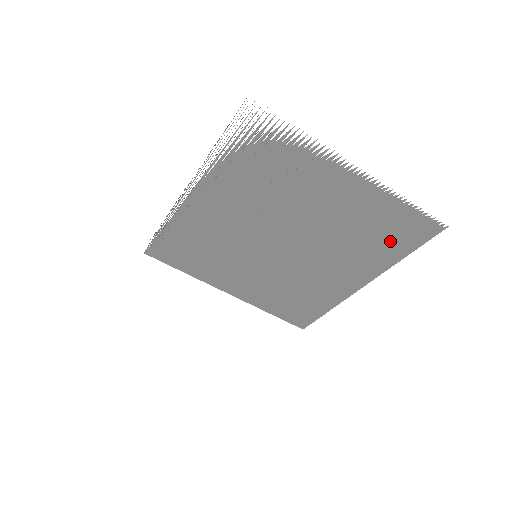
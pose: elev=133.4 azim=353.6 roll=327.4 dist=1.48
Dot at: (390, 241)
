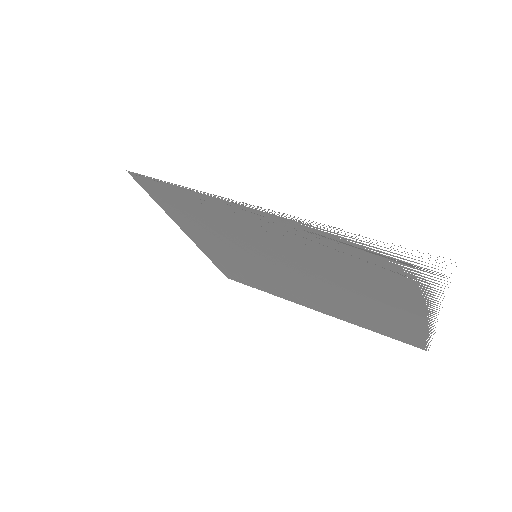
Dot at: (379, 327)
